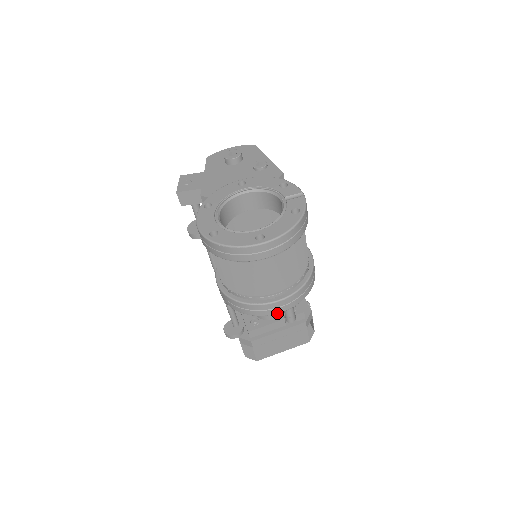
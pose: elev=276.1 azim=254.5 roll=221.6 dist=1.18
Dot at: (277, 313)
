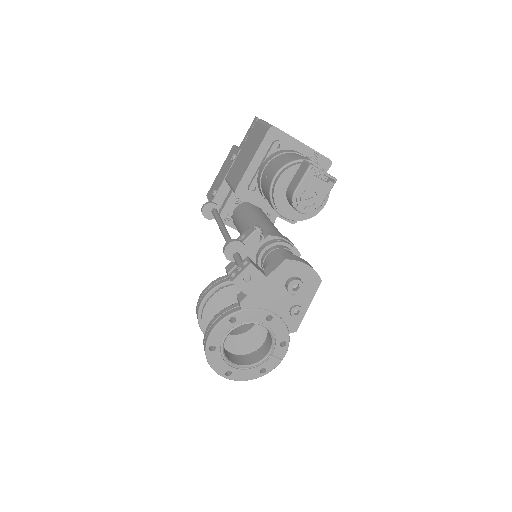
Dot at: occluded
